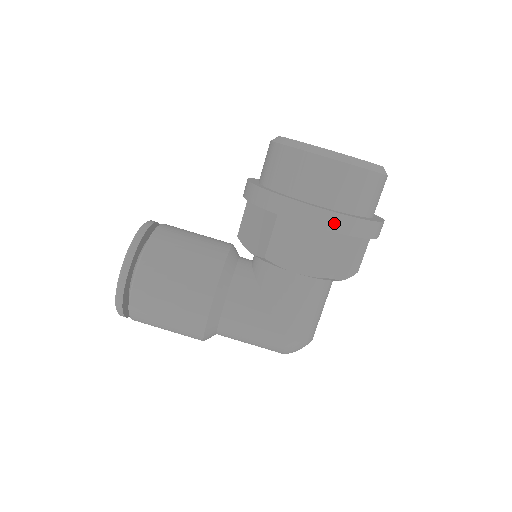
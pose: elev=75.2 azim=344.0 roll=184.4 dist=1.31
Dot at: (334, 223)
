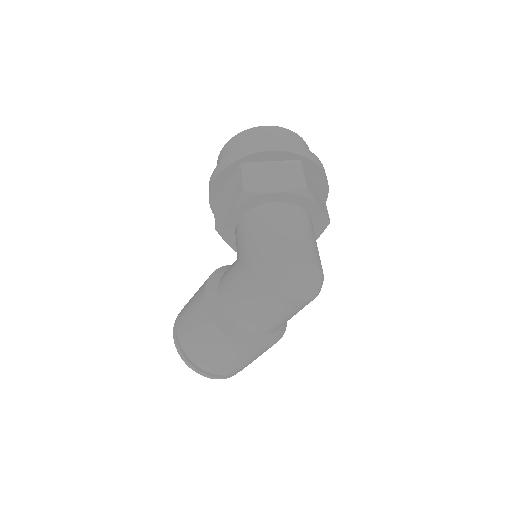
Dot at: (223, 165)
